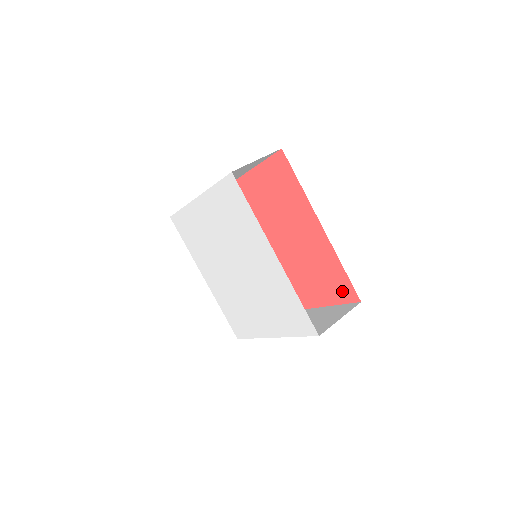
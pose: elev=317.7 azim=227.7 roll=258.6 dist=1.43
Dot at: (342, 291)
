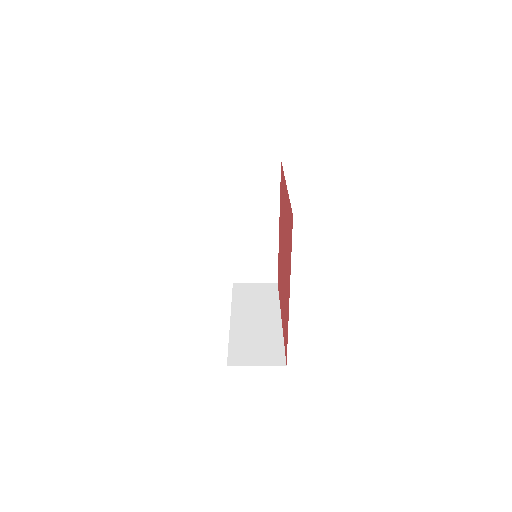
Dot at: occluded
